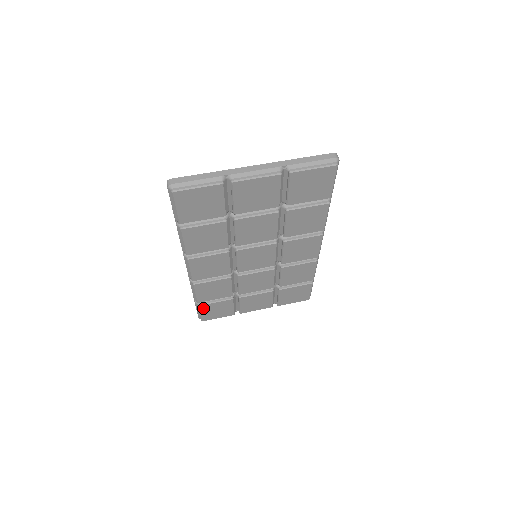
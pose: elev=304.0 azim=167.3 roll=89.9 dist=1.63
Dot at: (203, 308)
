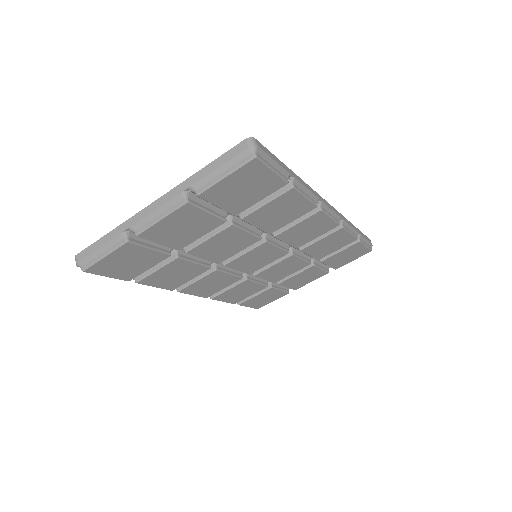
Dot at: (246, 303)
